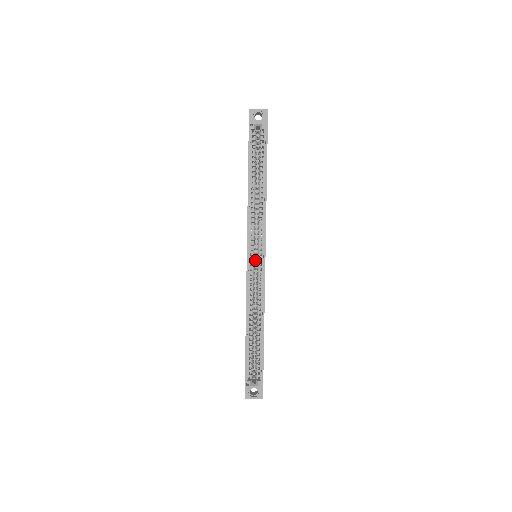
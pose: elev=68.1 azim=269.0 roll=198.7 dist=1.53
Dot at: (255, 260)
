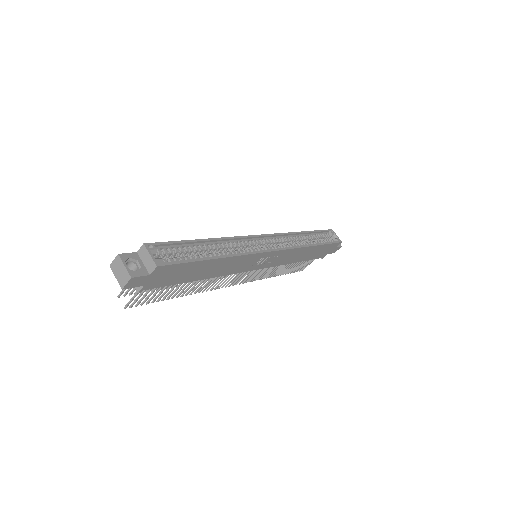
Dot at: occluded
